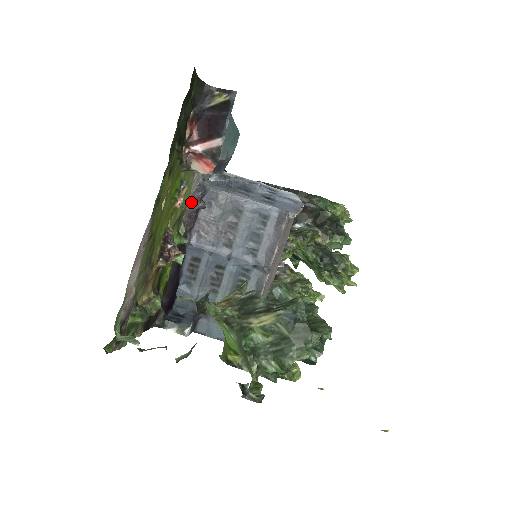
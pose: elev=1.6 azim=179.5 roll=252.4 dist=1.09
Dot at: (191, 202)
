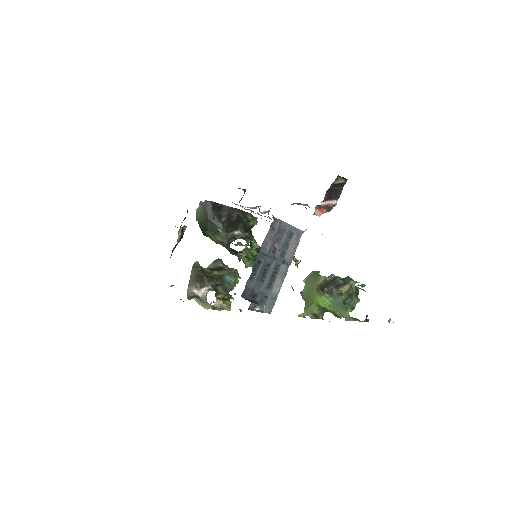
Dot at: occluded
